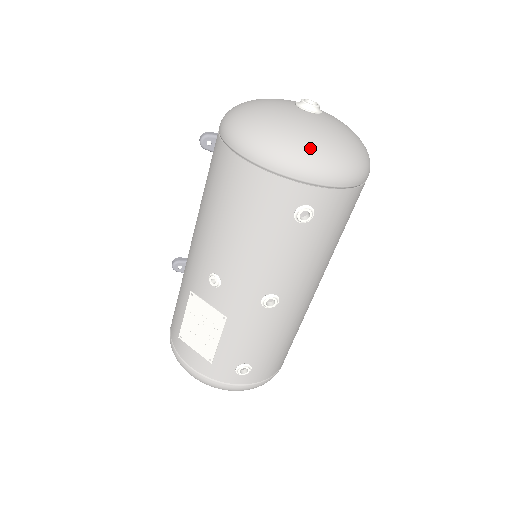
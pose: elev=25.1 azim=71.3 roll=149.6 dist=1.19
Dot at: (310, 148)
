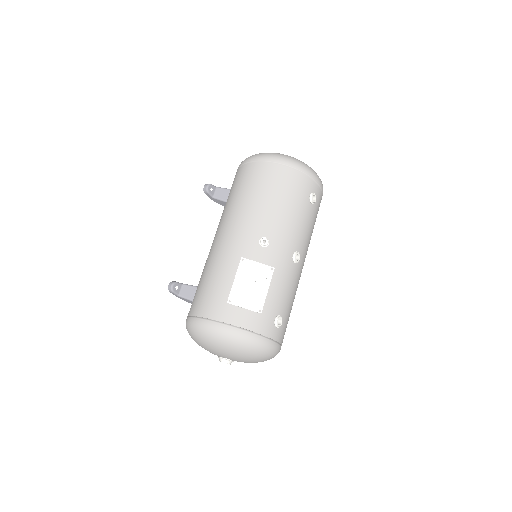
Dot at: (310, 167)
